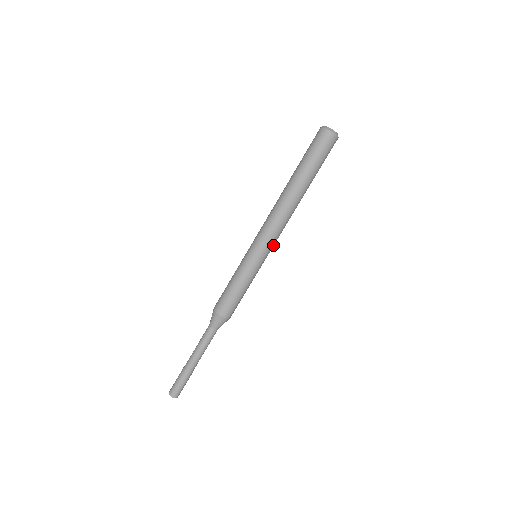
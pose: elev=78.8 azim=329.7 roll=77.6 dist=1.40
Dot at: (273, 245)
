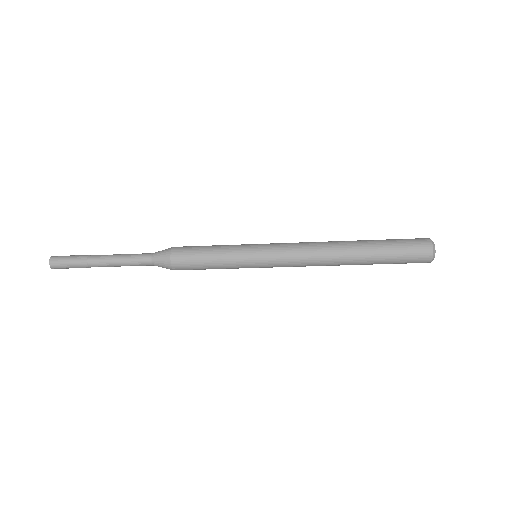
Dot at: occluded
